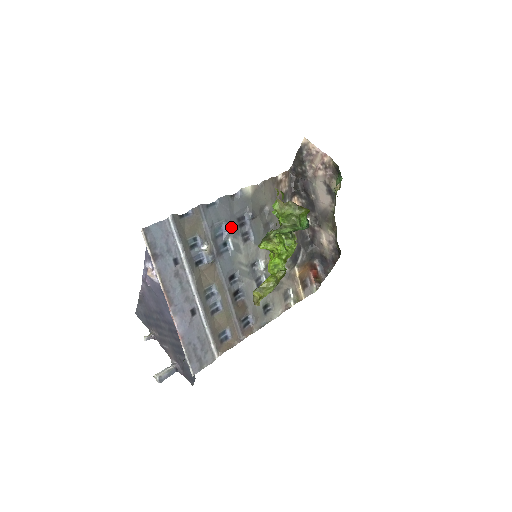
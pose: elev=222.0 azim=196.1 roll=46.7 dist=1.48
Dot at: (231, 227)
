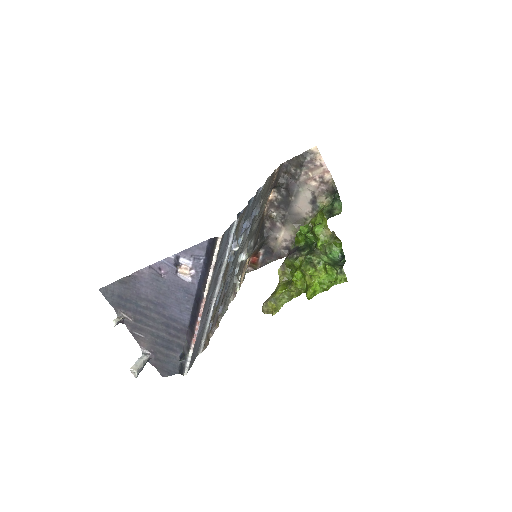
Dot at: occluded
